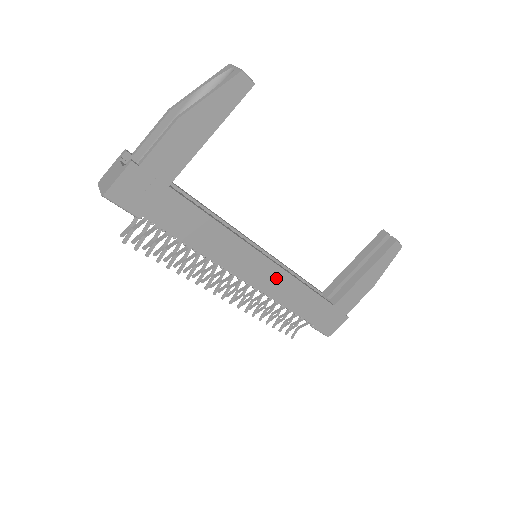
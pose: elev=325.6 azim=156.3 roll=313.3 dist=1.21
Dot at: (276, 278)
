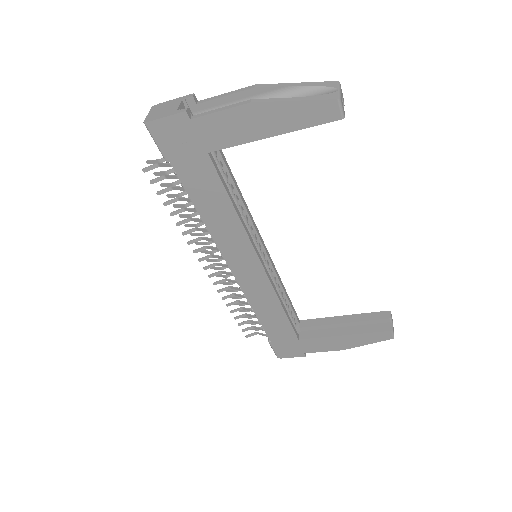
Dot at: (260, 286)
